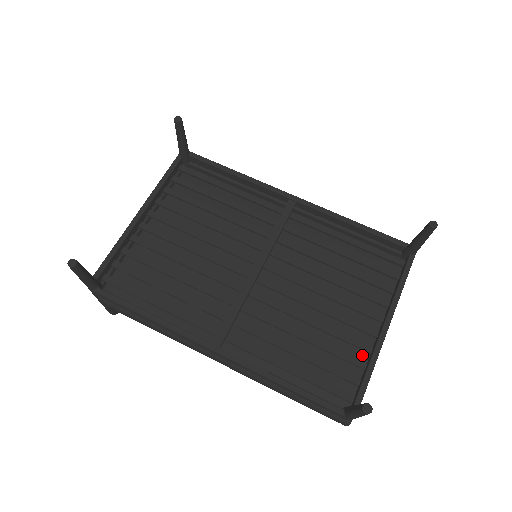
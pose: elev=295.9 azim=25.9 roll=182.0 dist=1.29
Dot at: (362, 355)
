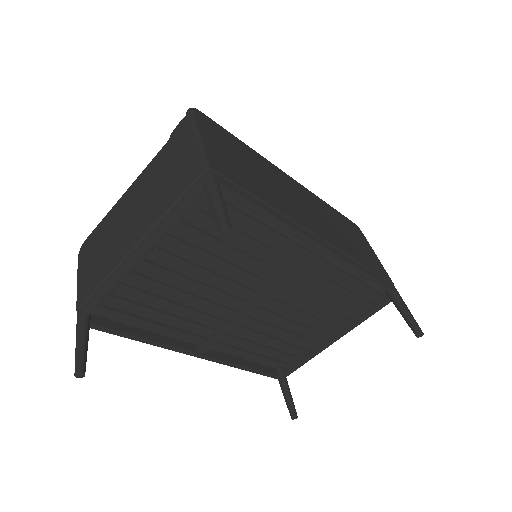
Dot at: (308, 346)
